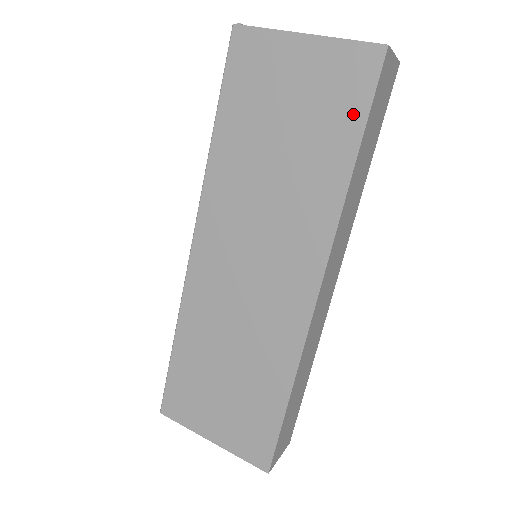
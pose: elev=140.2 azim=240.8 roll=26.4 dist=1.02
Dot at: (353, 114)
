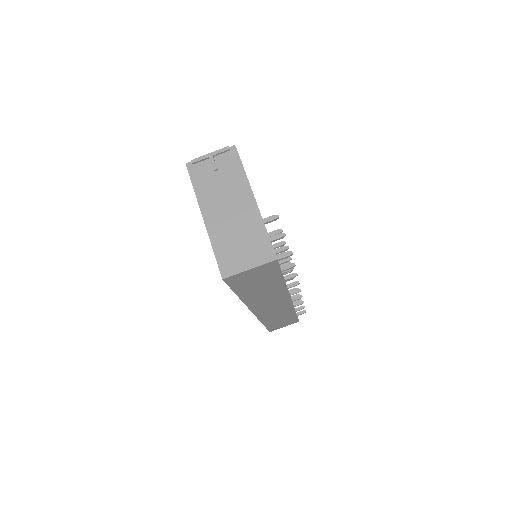
Dot at: occluded
